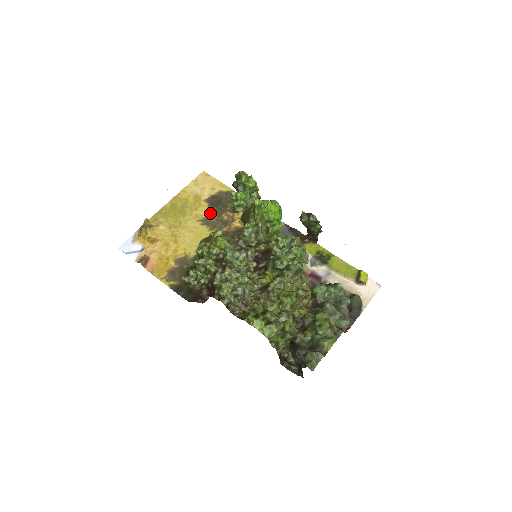
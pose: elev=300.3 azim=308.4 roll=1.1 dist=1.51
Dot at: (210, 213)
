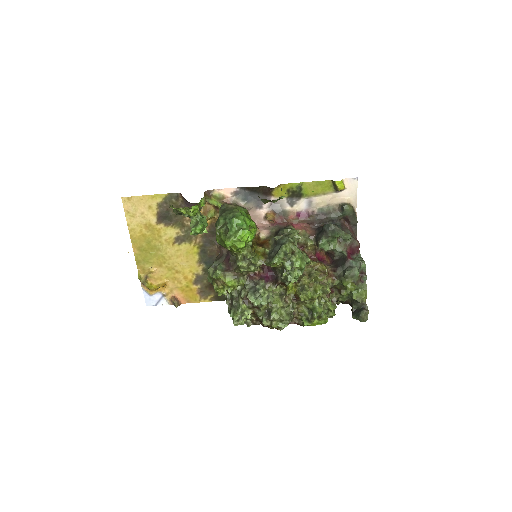
Dot at: (174, 231)
